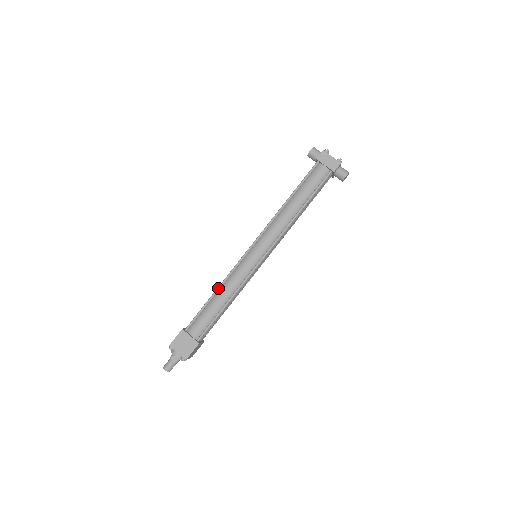
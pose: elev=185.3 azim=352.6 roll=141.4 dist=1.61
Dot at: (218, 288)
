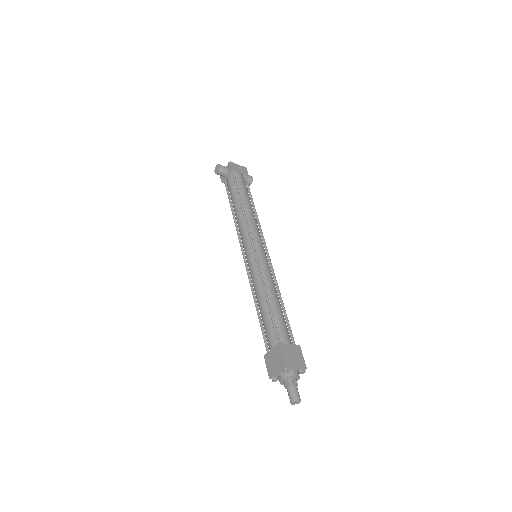
Dot at: (265, 290)
